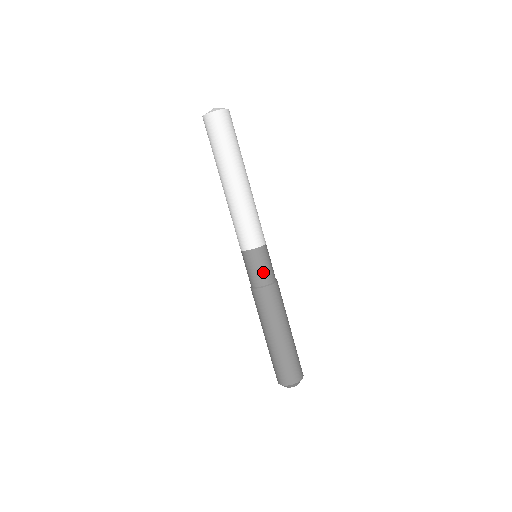
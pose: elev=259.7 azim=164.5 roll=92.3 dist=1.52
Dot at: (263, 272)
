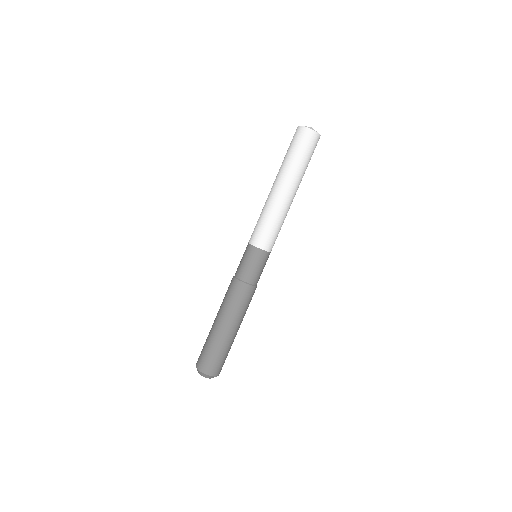
Dot at: (259, 273)
